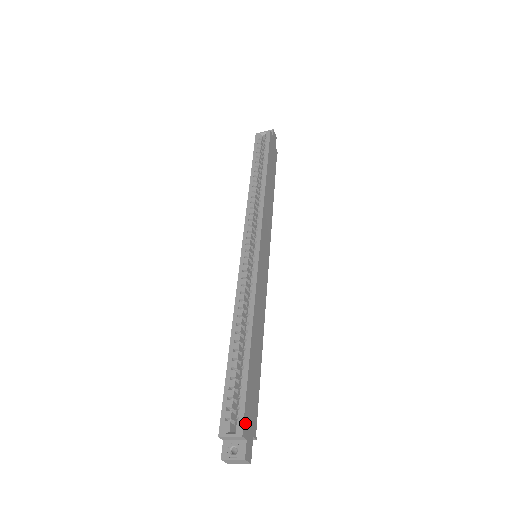
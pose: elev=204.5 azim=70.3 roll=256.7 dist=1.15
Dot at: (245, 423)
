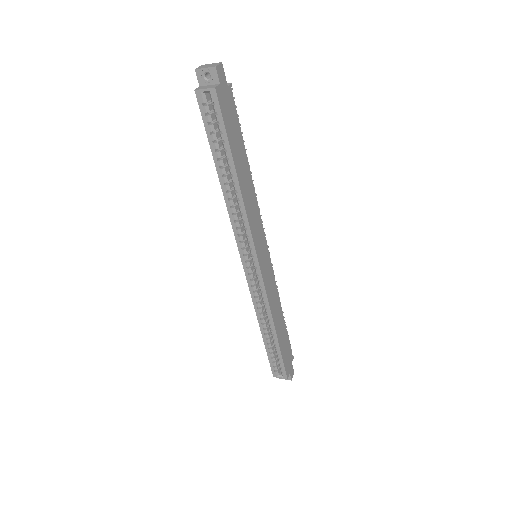
Dot at: (287, 371)
